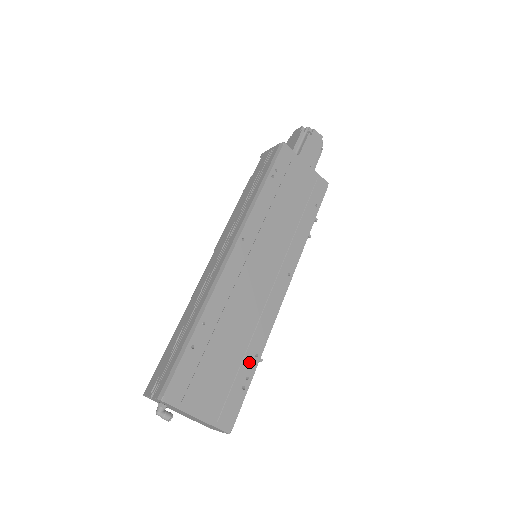
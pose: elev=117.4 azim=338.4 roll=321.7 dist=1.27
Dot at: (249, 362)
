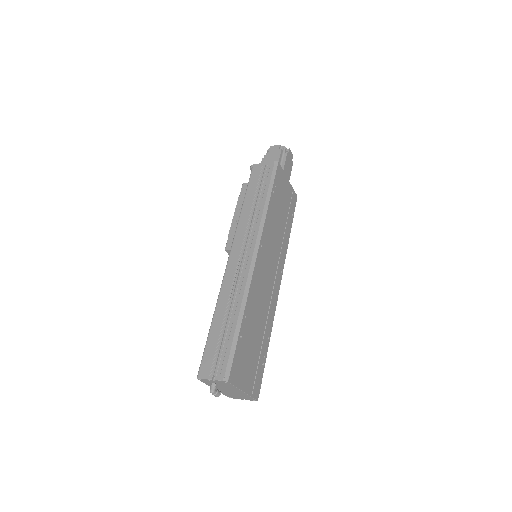
Dot at: (265, 344)
